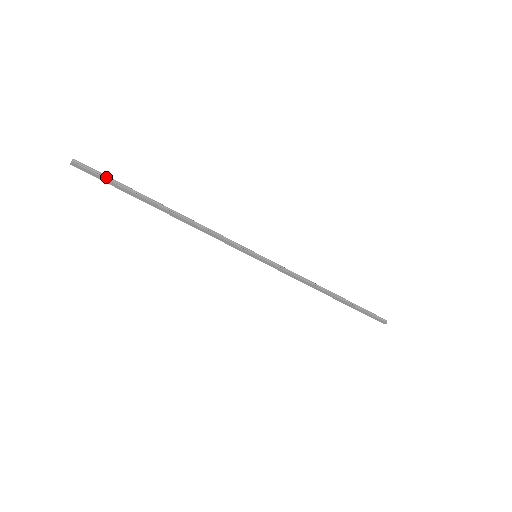
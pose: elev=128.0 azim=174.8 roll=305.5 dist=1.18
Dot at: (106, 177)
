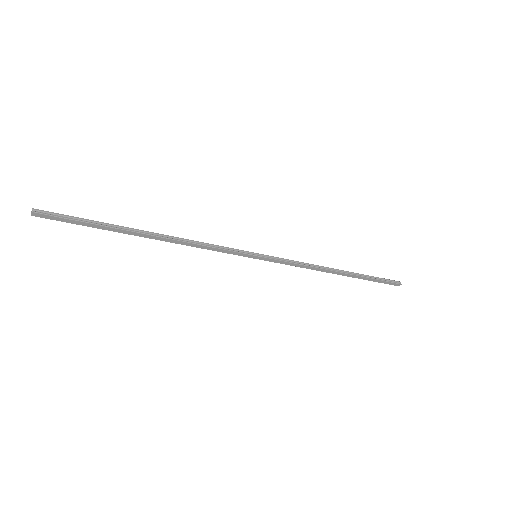
Dot at: (75, 218)
